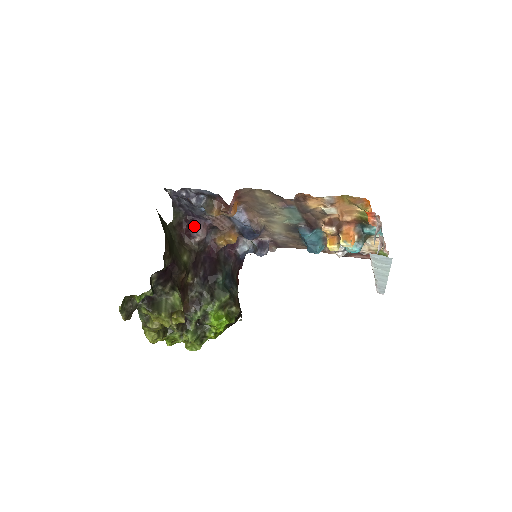
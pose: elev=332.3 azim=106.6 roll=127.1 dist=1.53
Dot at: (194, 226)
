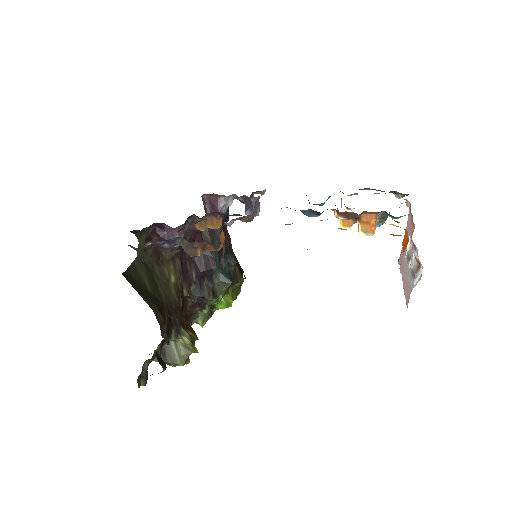
Dot at: (167, 235)
